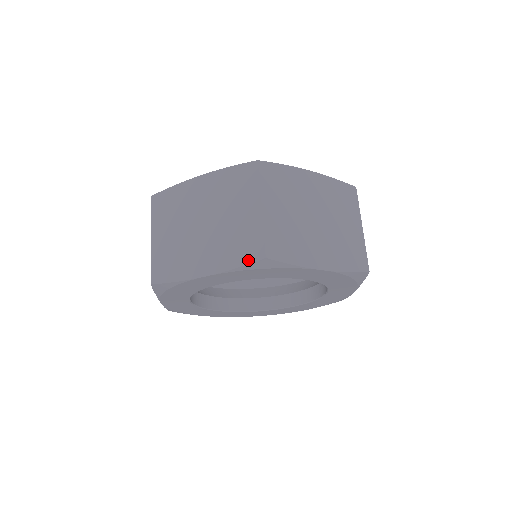
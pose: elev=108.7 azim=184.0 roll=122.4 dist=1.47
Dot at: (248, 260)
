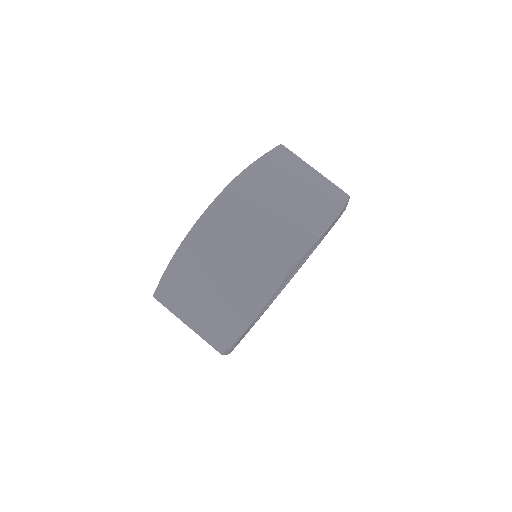
Dot at: (342, 203)
